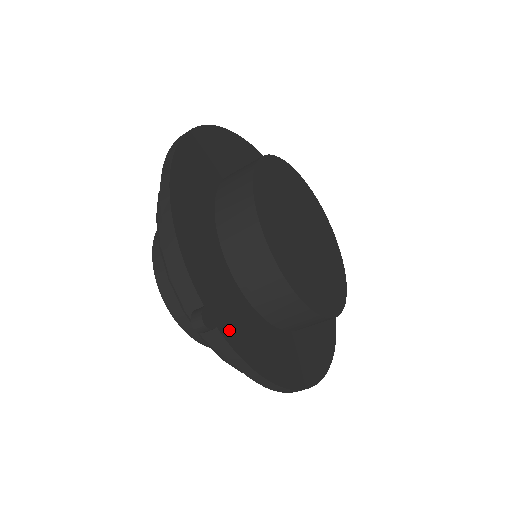
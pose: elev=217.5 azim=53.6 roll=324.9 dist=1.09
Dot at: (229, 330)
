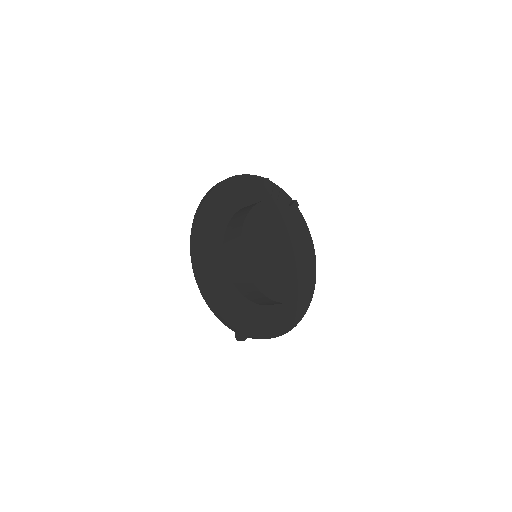
Dot at: (254, 331)
